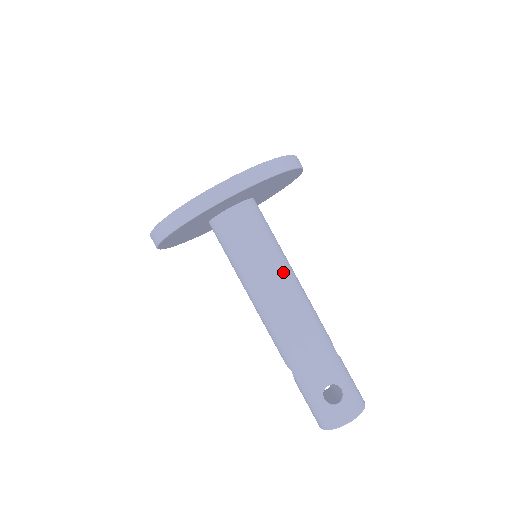
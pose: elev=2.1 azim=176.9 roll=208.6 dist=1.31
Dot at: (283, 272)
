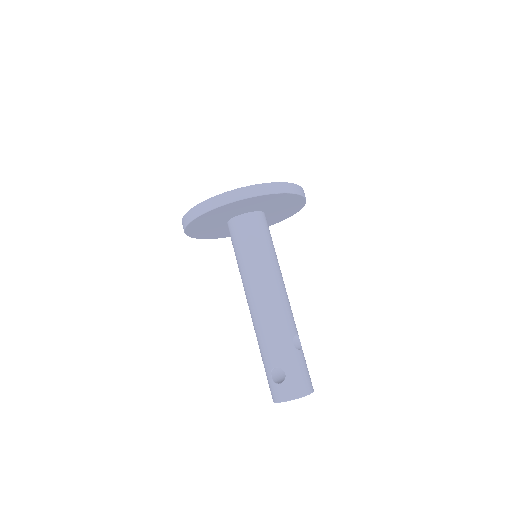
Dot at: (262, 272)
